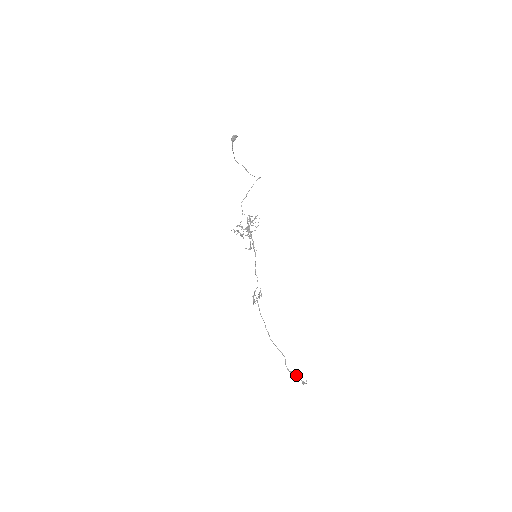
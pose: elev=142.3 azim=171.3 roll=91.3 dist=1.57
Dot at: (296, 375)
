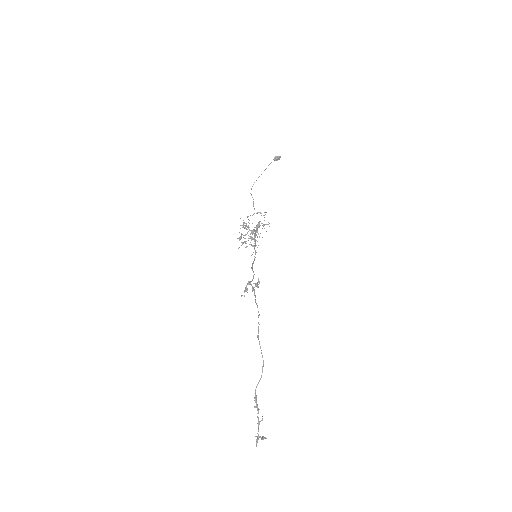
Dot at: (258, 417)
